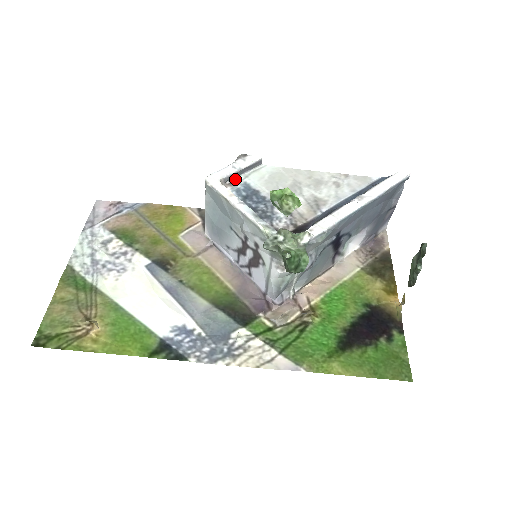
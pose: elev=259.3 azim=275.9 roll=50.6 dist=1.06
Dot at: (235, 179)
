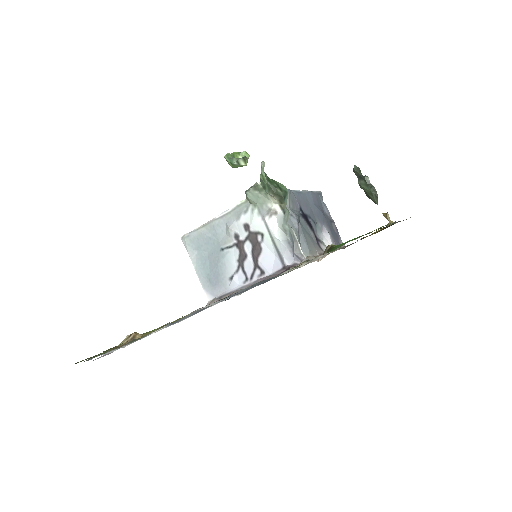
Dot at: occluded
